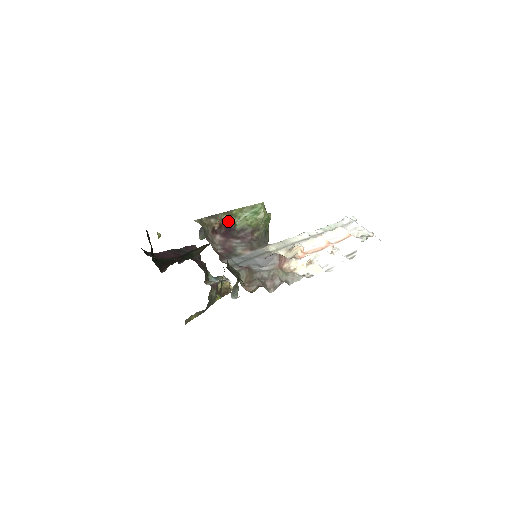
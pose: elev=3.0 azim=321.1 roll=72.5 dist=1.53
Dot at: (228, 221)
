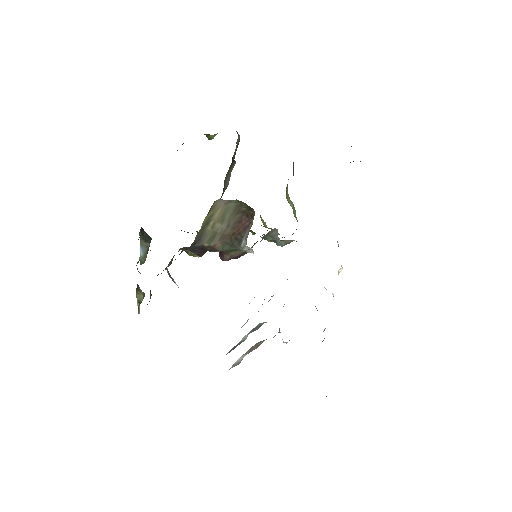
Dot at: occluded
